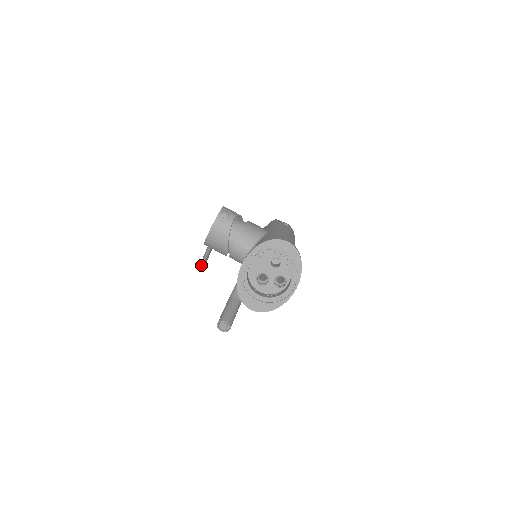
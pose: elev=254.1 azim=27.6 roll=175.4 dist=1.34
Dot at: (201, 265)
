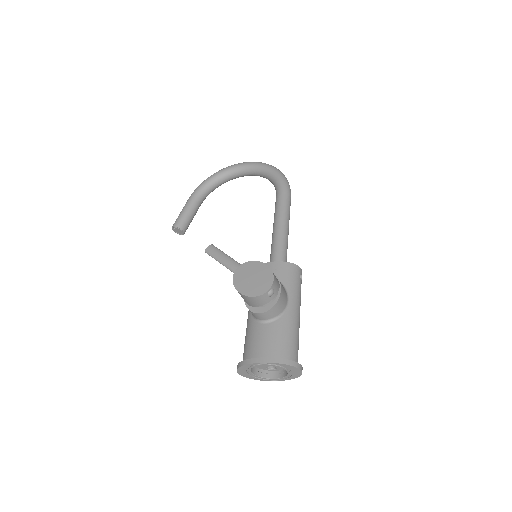
Dot at: occluded
